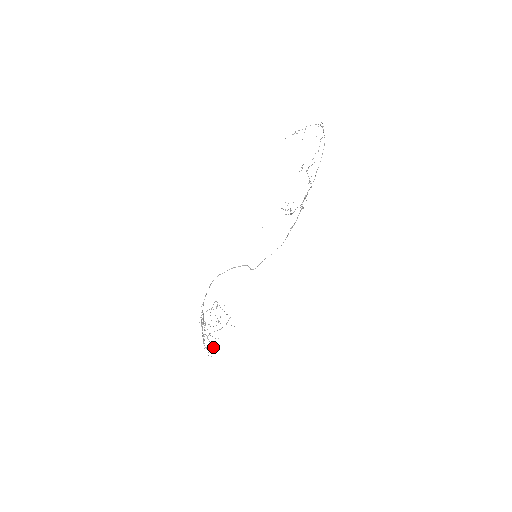
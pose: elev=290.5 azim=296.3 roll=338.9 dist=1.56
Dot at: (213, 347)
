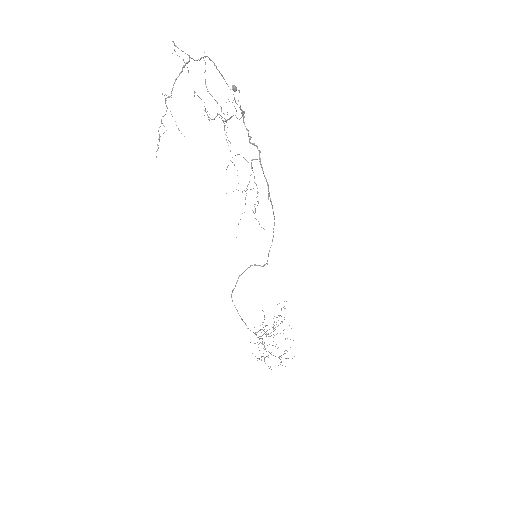
Dot at: occluded
